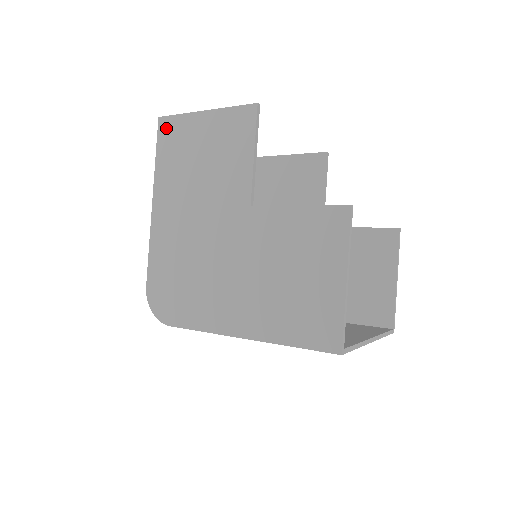
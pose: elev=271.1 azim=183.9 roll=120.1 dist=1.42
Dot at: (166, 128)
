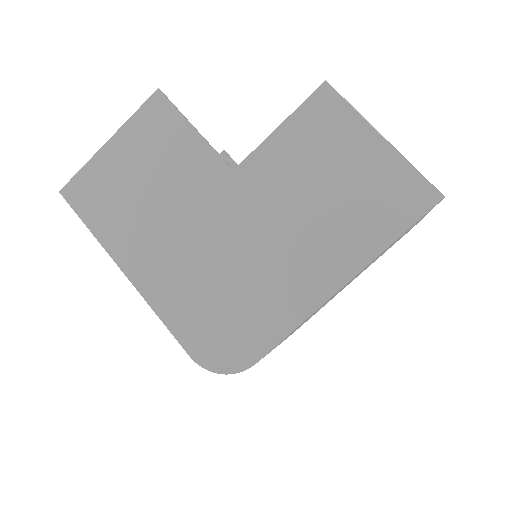
Dot at: (77, 193)
